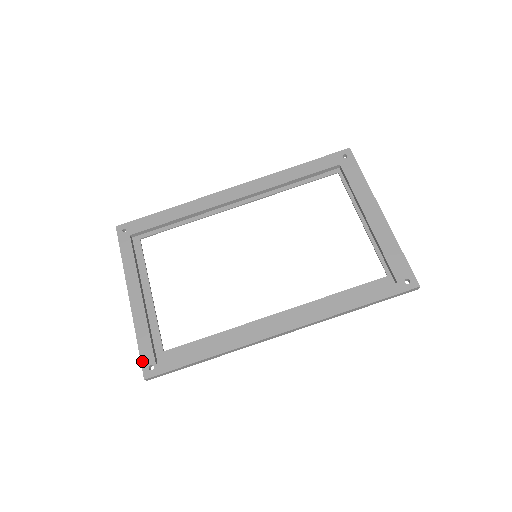
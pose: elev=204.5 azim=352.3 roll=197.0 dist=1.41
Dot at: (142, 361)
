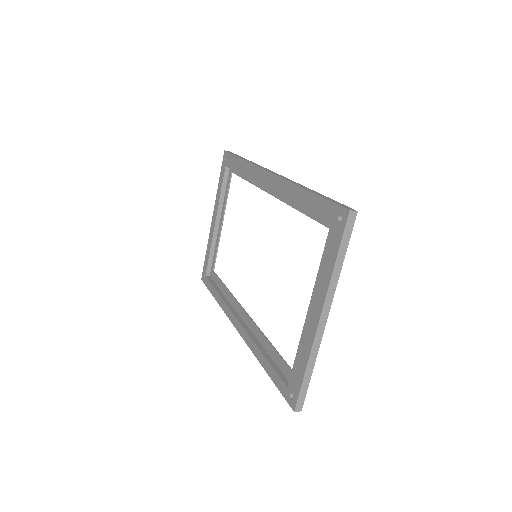
Dot at: (203, 268)
